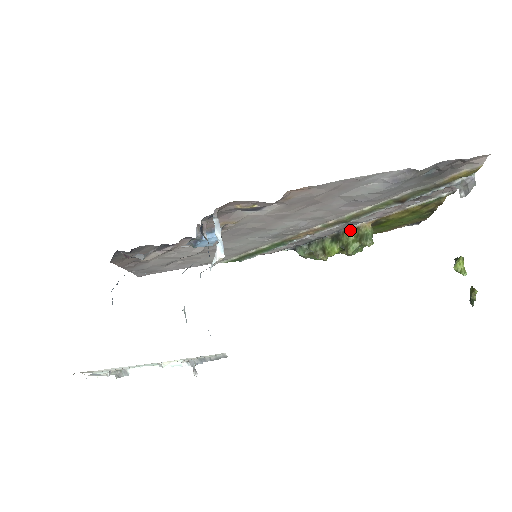
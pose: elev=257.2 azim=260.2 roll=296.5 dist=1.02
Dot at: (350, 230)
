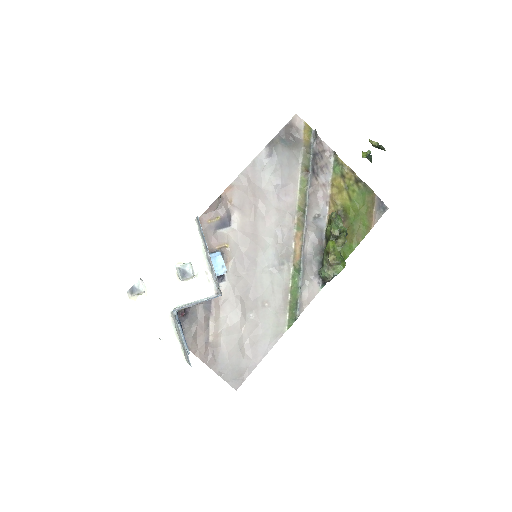
Dot at: (326, 228)
